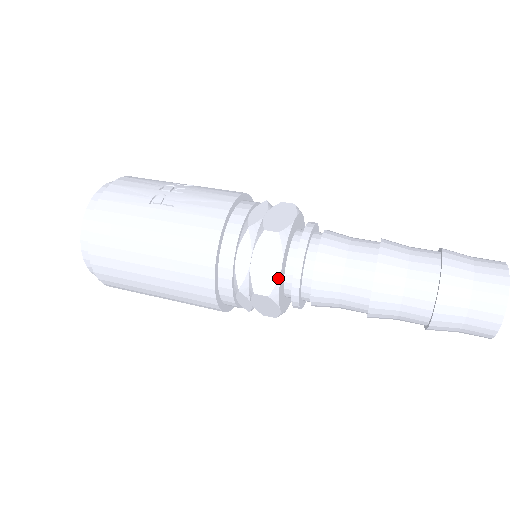
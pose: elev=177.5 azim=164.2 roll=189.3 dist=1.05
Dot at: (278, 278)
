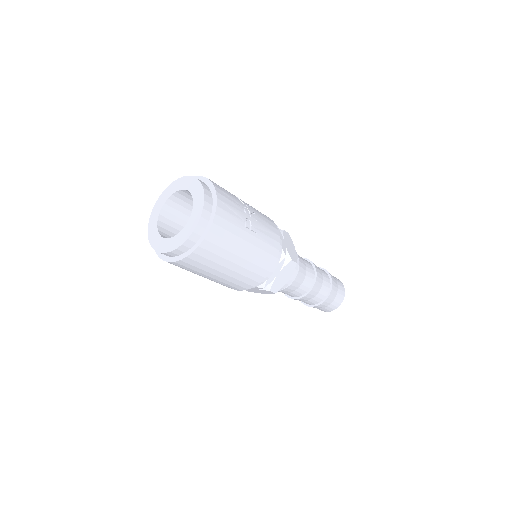
Dot at: occluded
